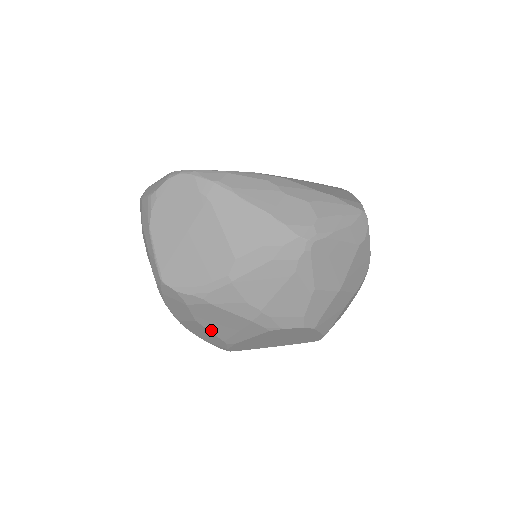
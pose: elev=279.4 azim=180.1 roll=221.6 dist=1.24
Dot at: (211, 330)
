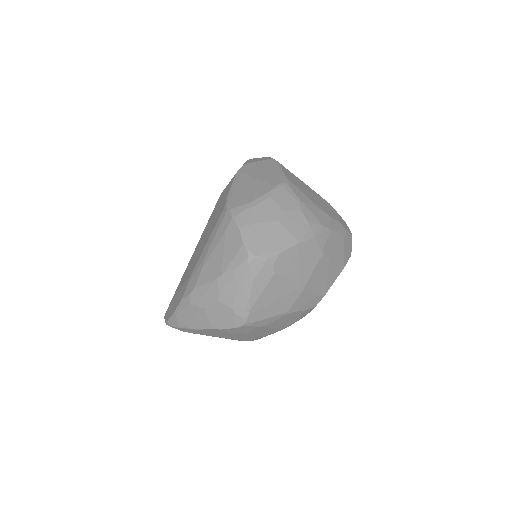
Dot at: occluded
